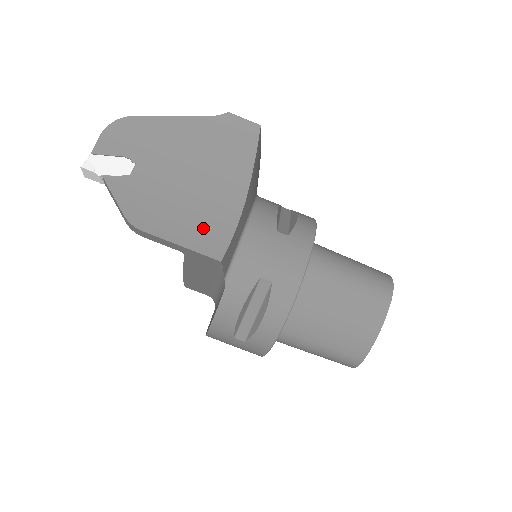
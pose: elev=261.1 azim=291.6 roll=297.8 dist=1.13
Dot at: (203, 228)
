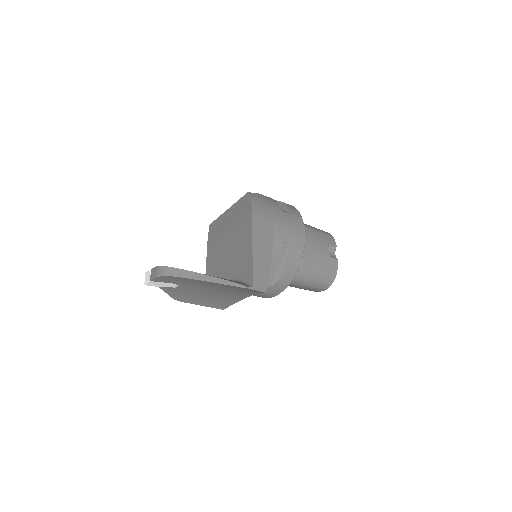
Dot at: (217, 302)
